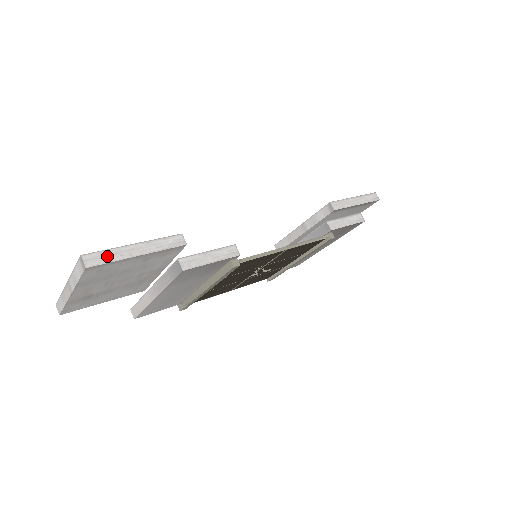
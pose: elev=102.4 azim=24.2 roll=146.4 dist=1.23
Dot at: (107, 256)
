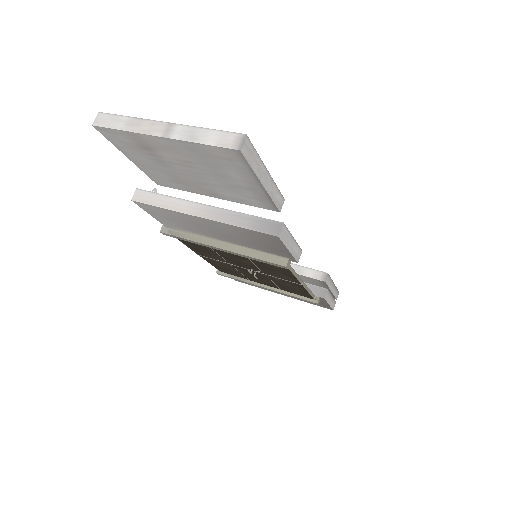
Dot at: (254, 158)
